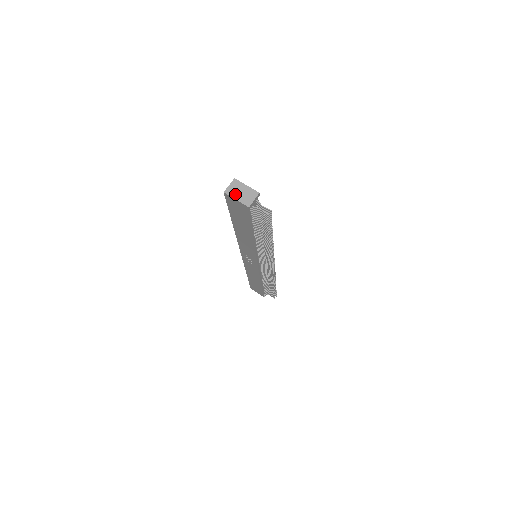
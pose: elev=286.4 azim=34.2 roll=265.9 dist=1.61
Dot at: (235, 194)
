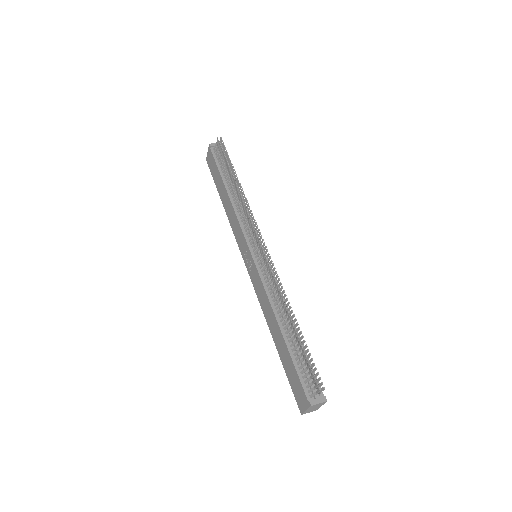
Dot at: occluded
